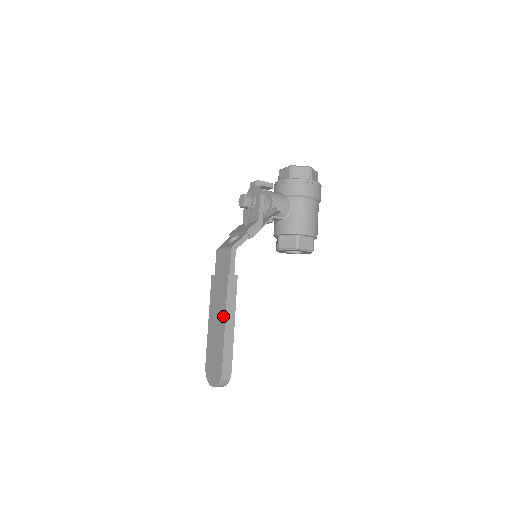
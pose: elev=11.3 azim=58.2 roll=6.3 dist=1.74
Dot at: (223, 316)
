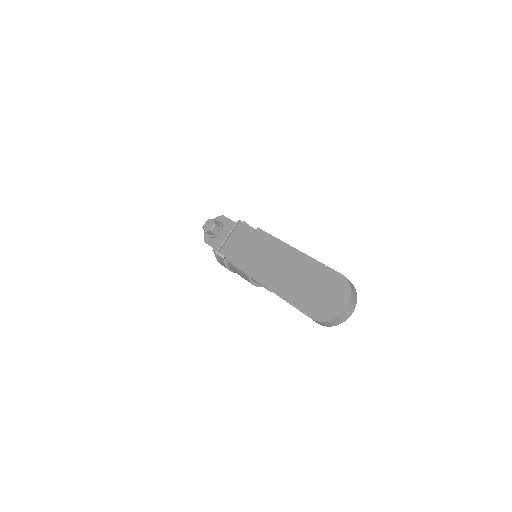
Dot at: (287, 250)
